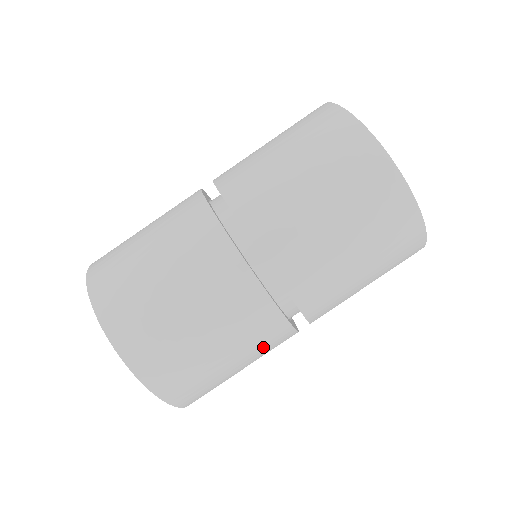
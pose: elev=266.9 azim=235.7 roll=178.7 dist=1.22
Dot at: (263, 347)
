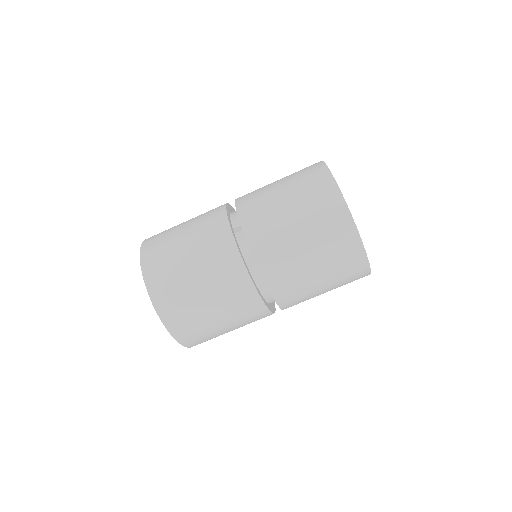
Dot at: occluded
